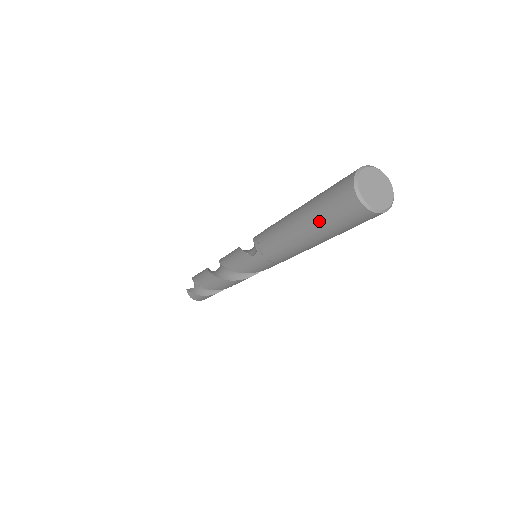
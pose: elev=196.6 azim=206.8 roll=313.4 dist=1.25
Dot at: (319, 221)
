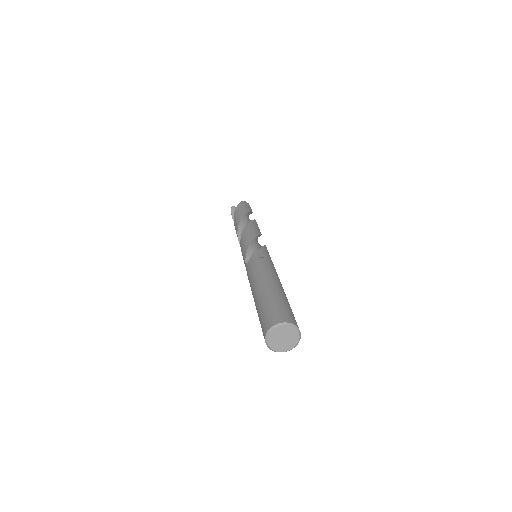
Dot at: (258, 312)
